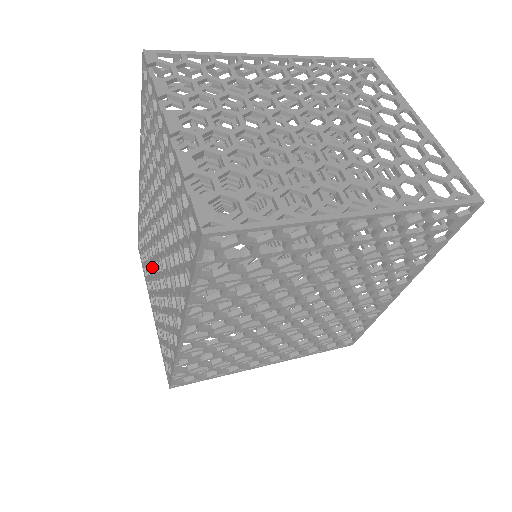
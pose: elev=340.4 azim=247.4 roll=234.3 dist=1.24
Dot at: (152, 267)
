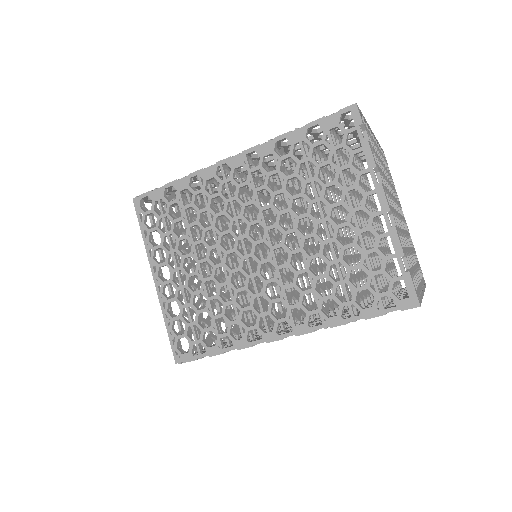
Dot at: (196, 248)
